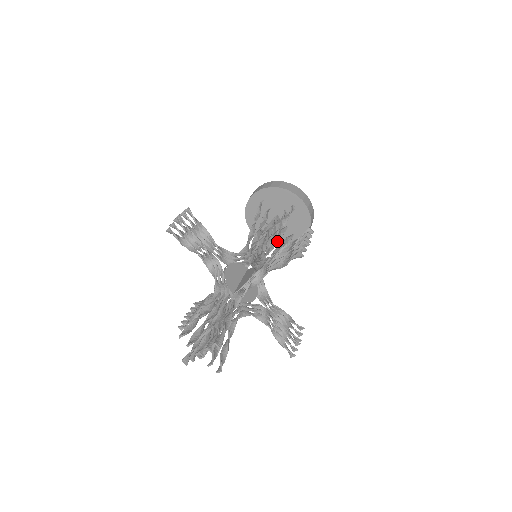
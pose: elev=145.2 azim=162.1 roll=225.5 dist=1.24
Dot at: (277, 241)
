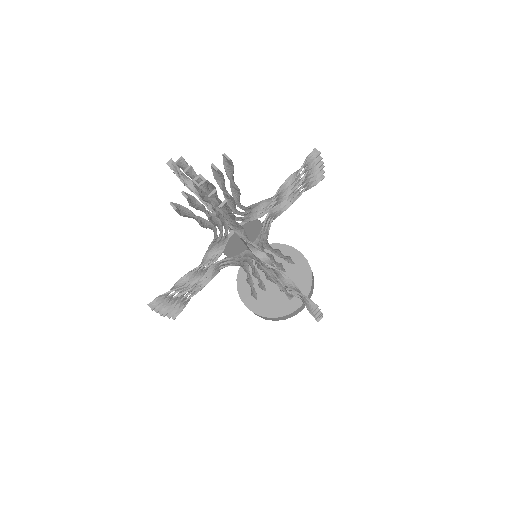
Dot at: (273, 309)
